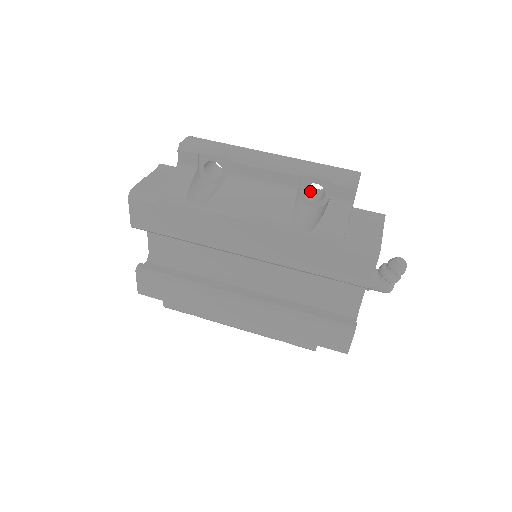
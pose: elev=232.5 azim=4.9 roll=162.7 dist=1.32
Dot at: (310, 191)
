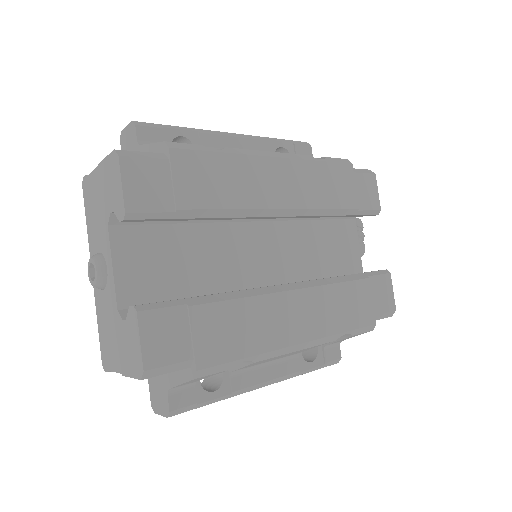
Dot at: occluded
